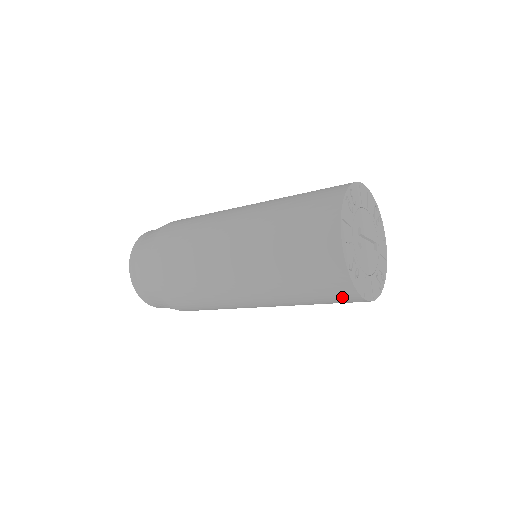
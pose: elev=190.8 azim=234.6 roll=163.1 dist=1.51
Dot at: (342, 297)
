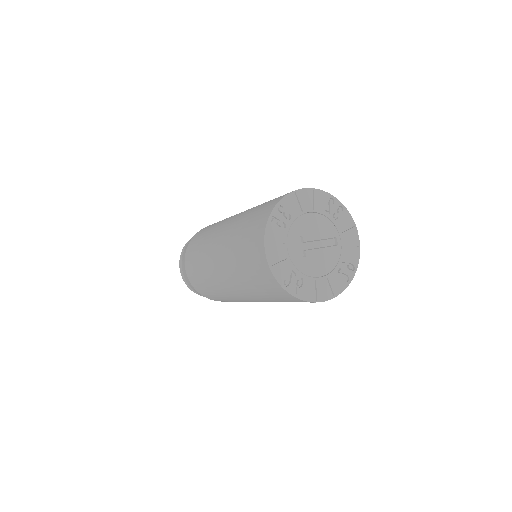
Dot at: occluded
